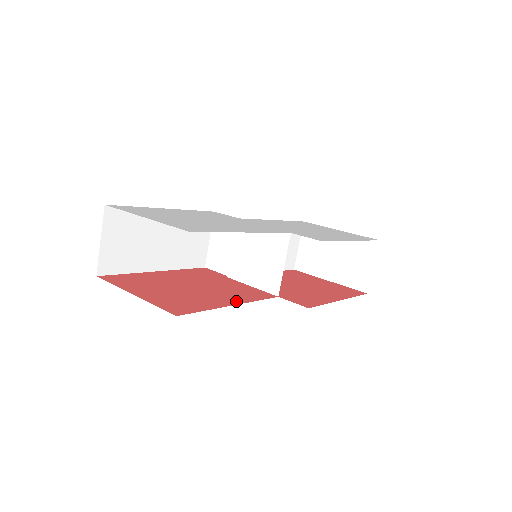
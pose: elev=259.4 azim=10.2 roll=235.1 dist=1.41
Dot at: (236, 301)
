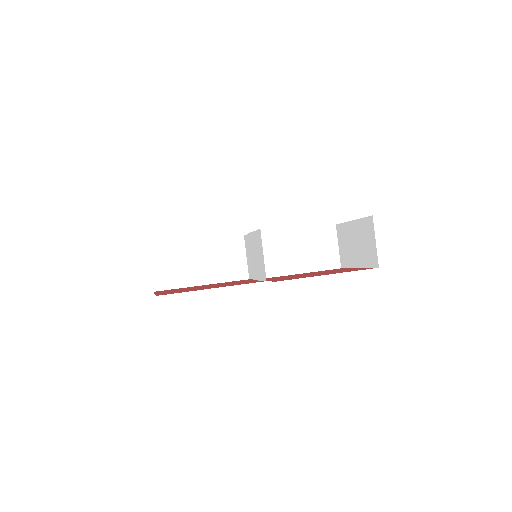
Dot at: occluded
